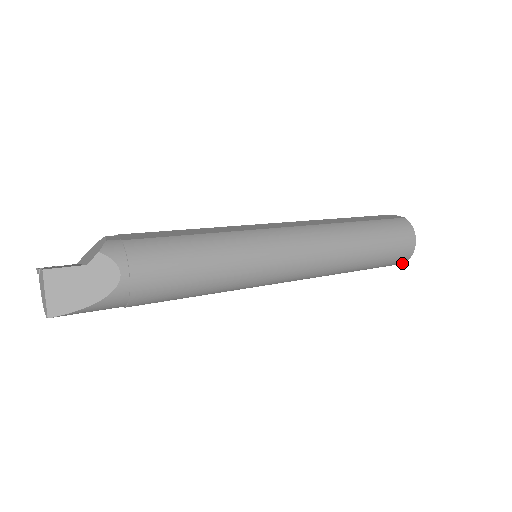
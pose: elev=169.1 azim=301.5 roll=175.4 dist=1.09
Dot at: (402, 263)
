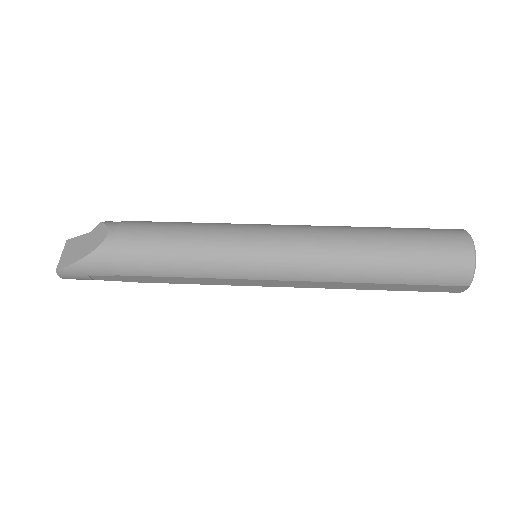
Dot at: (470, 282)
